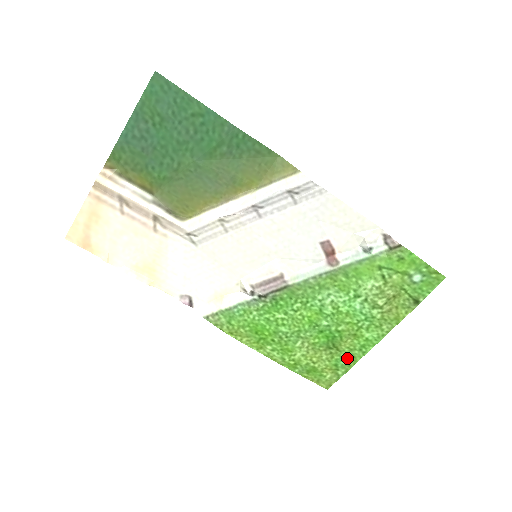
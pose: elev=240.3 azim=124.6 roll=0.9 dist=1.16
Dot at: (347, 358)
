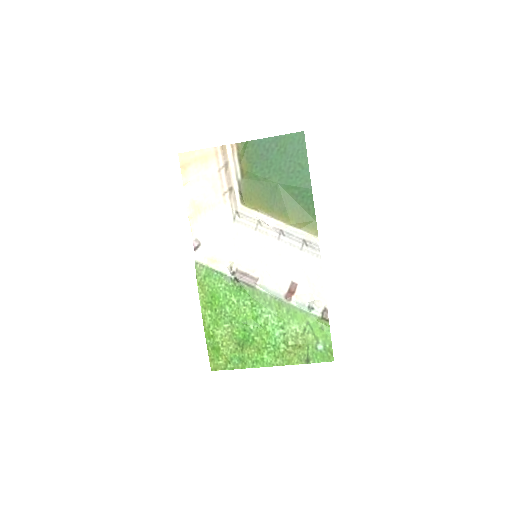
Dot at: (241, 361)
